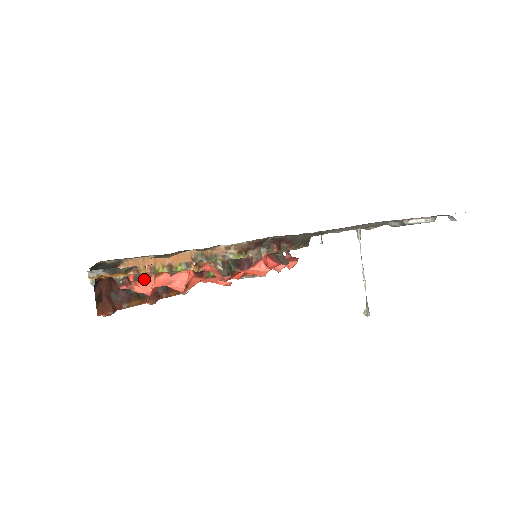
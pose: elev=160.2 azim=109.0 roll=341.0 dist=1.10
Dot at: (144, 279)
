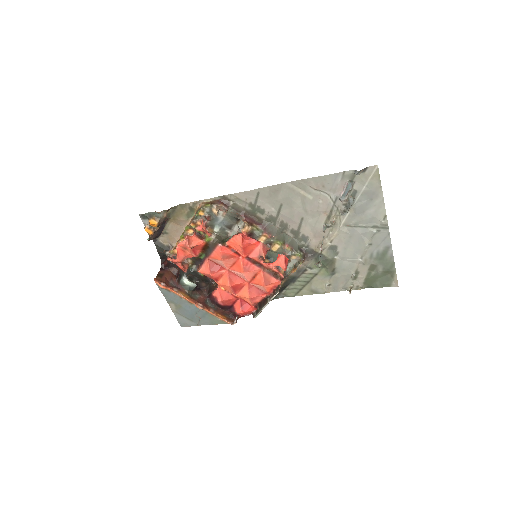
Dot at: occluded
